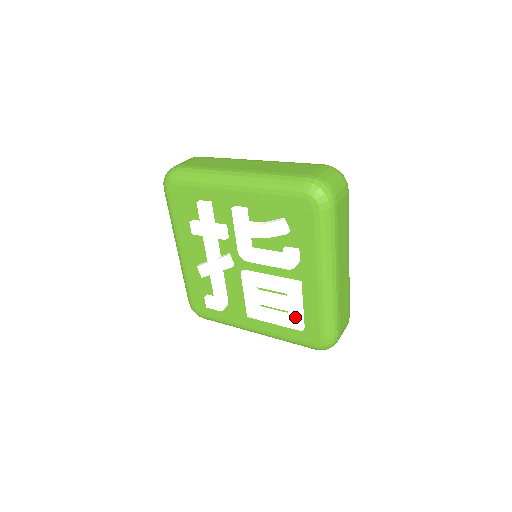
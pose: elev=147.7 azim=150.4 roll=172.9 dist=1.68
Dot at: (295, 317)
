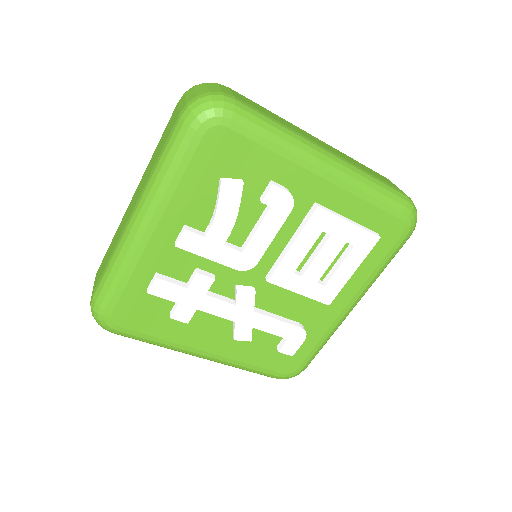
Dot at: (358, 237)
